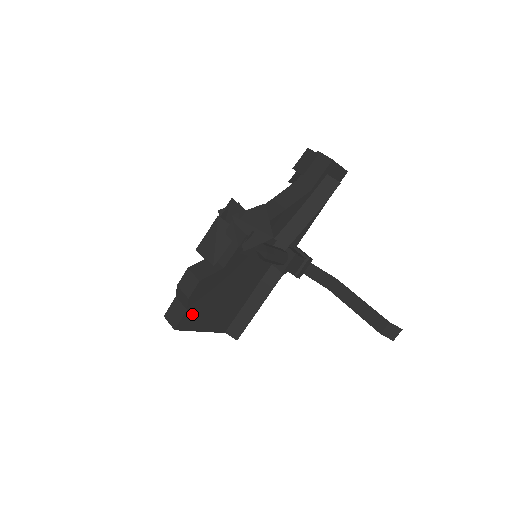
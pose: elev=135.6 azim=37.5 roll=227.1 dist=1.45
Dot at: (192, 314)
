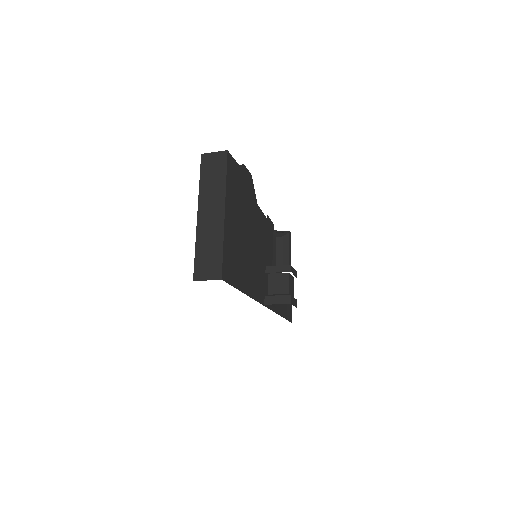
Dot at: (236, 175)
